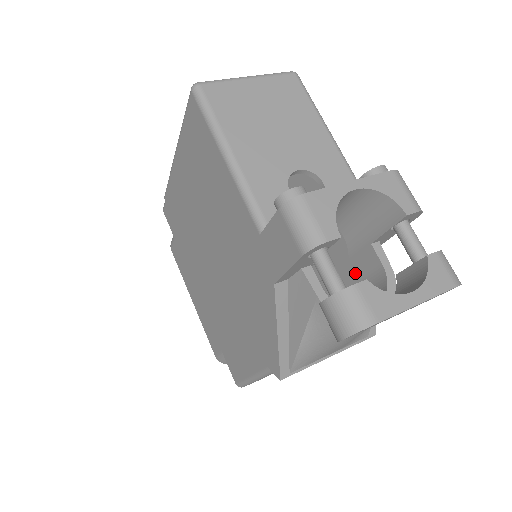
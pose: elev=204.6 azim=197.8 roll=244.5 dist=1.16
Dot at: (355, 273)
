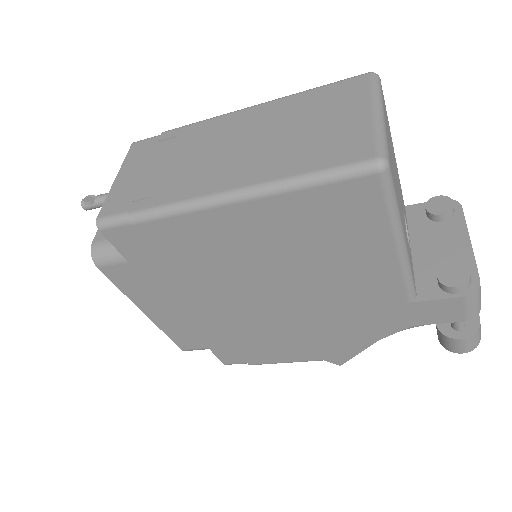
Dot at: occluded
